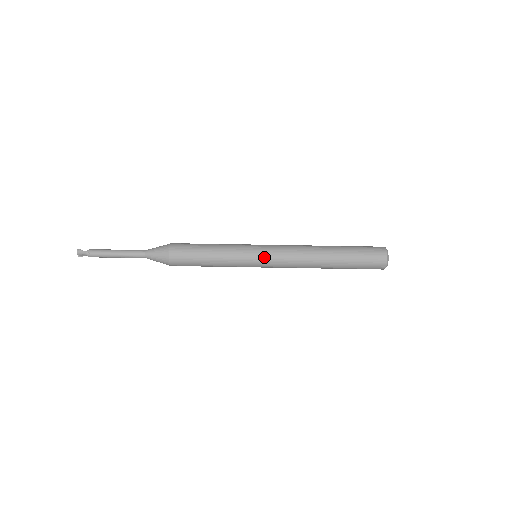
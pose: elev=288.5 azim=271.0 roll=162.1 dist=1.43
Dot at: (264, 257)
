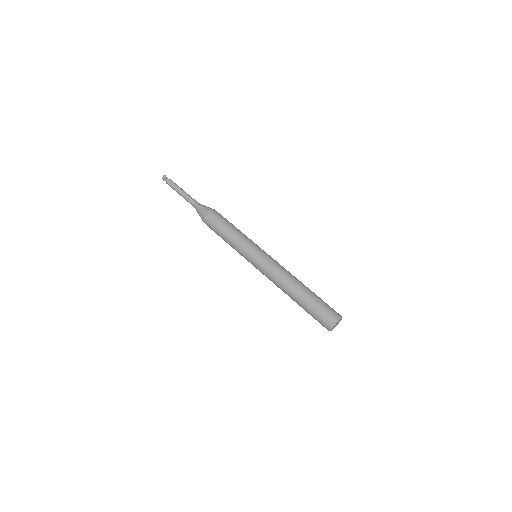
Dot at: (257, 260)
